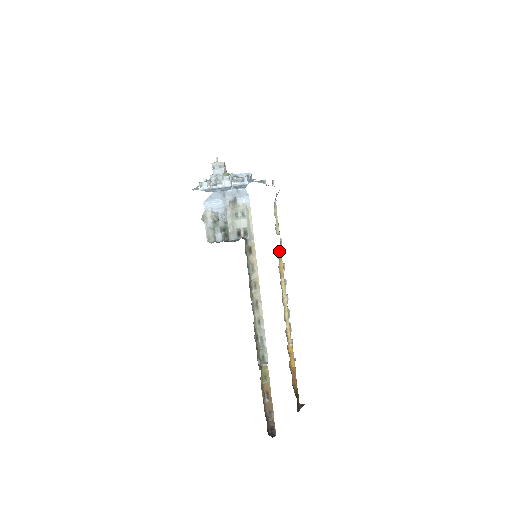
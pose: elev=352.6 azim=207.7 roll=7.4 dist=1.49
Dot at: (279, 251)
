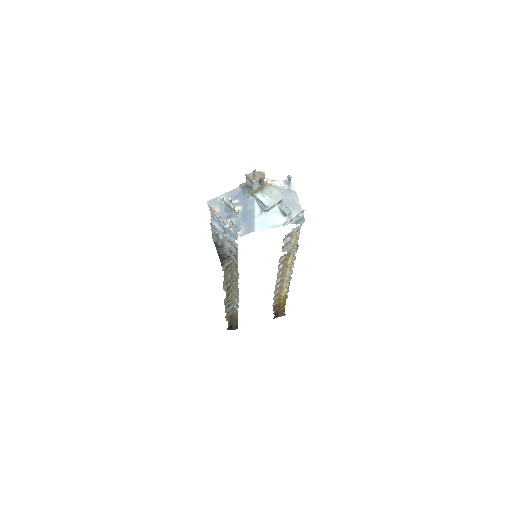
Dot at: (288, 254)
